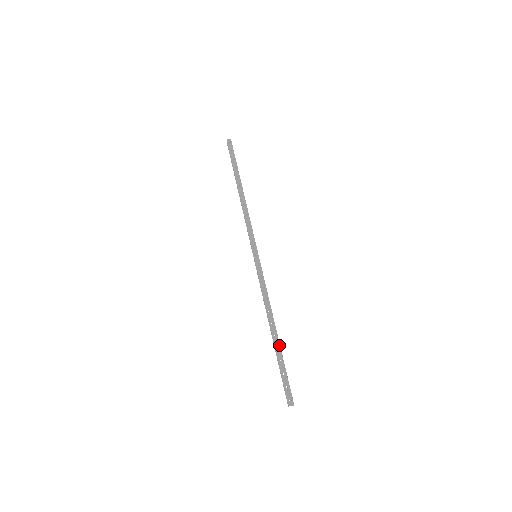
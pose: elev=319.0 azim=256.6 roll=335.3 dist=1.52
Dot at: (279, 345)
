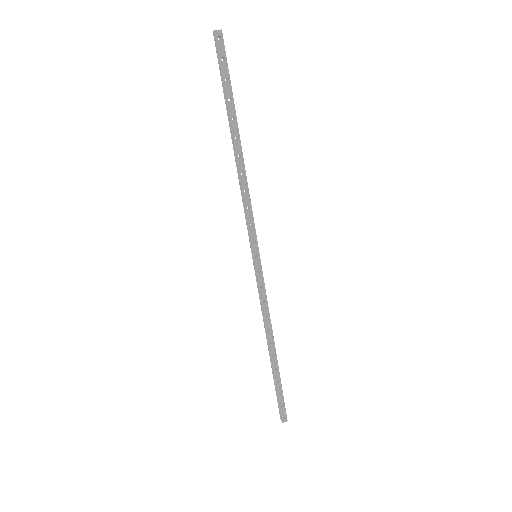
Dot at: (277, 366)
